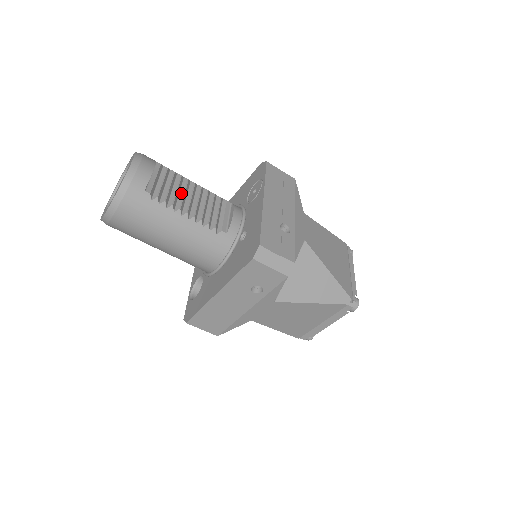
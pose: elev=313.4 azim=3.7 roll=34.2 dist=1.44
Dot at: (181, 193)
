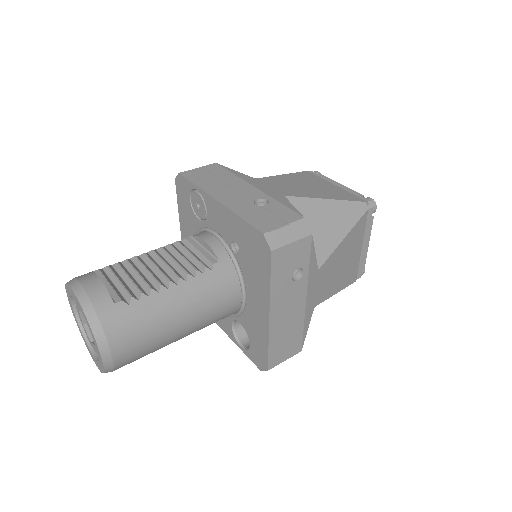
Dot at: (144, 273)
